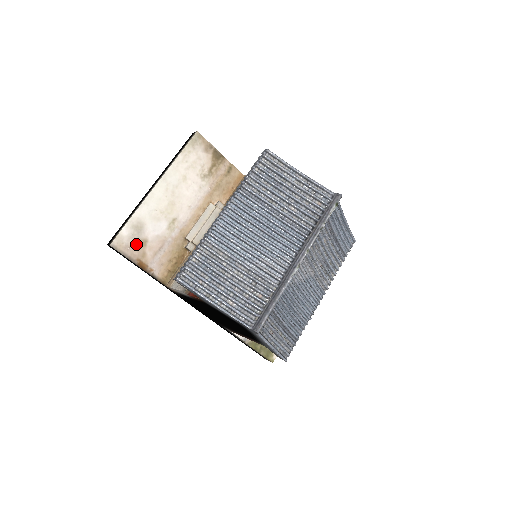
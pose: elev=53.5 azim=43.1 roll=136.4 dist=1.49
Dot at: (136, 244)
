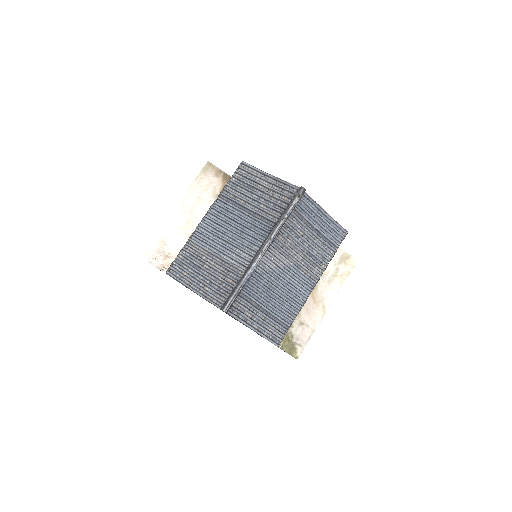
Dot at: (161, 255)
